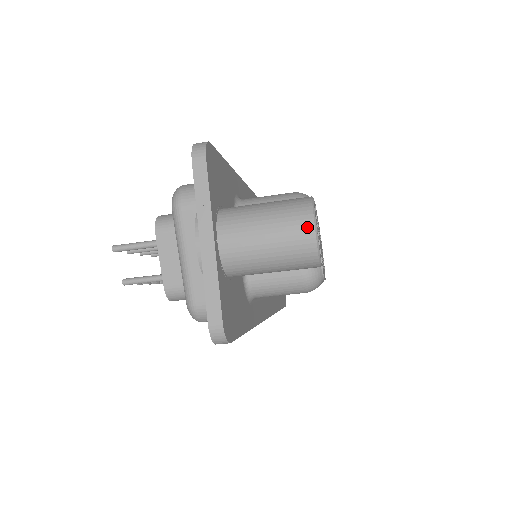
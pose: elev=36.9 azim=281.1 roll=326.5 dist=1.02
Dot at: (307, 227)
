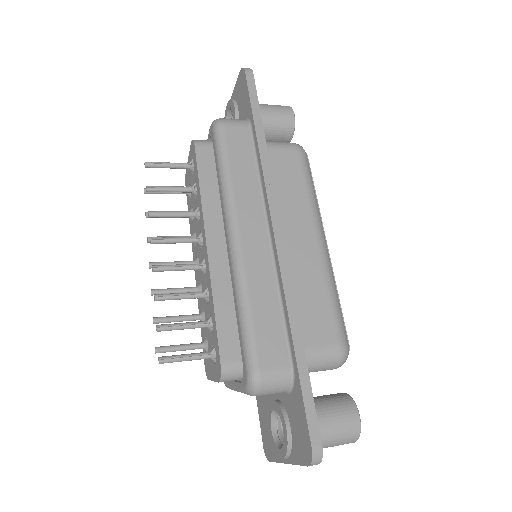
Dot at: occluded
